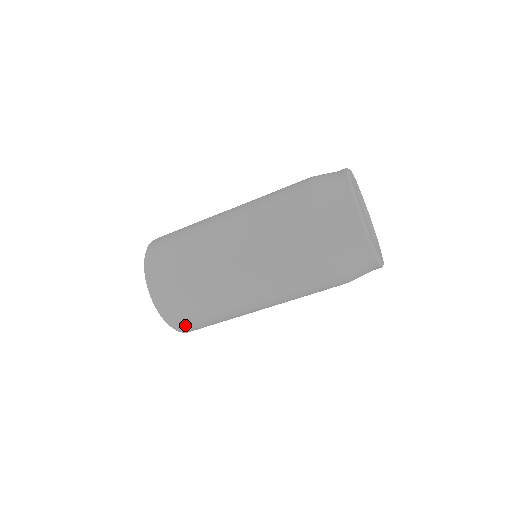
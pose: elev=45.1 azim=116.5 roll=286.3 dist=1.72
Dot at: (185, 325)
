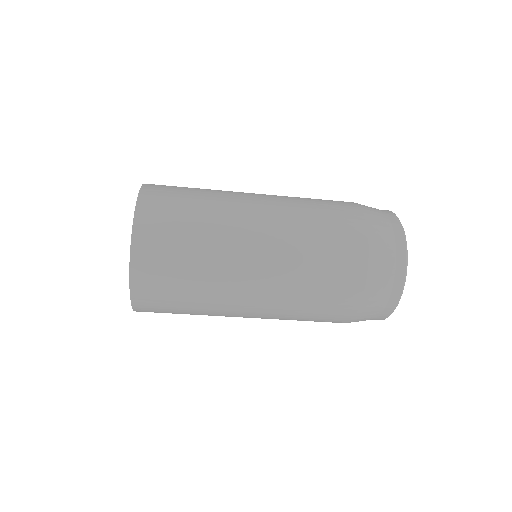
Dot at: (148, 282)
